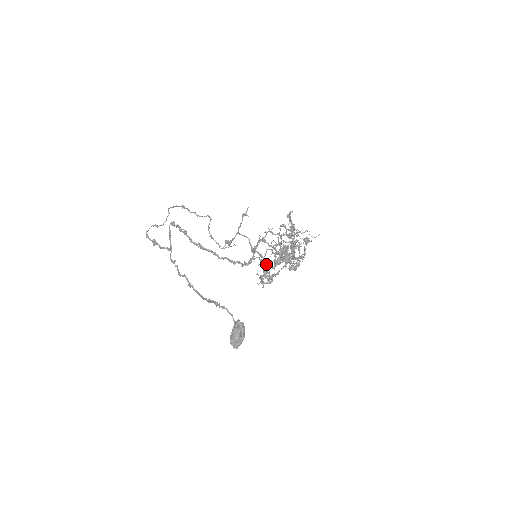
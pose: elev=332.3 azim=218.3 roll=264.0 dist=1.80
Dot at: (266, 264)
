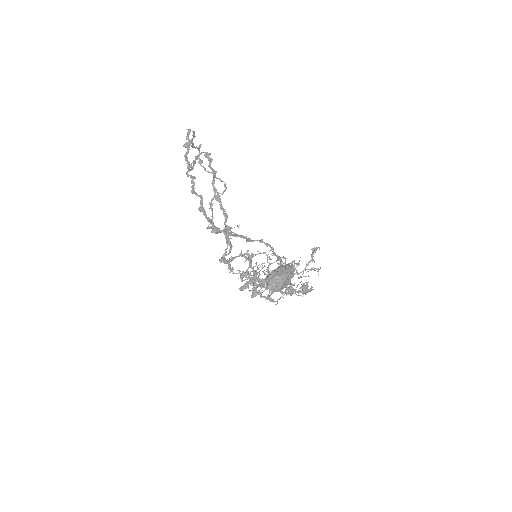
Dot at: (244, 276)
